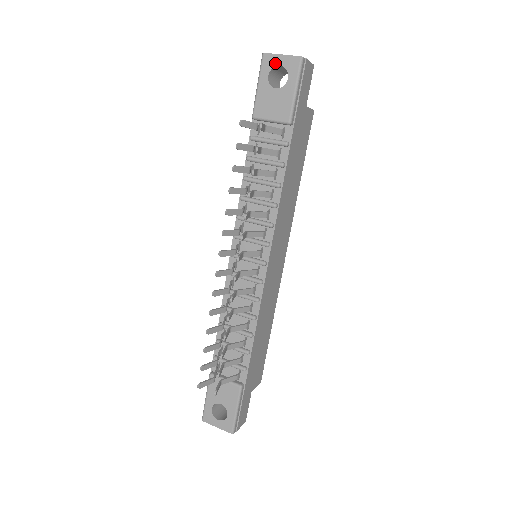
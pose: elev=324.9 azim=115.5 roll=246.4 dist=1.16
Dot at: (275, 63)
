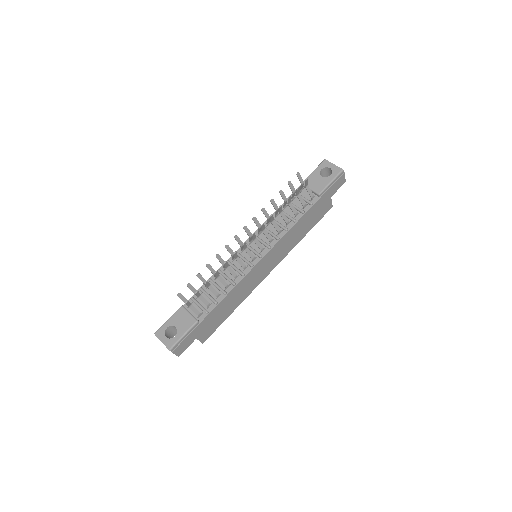
Dot at: (328, 166)
